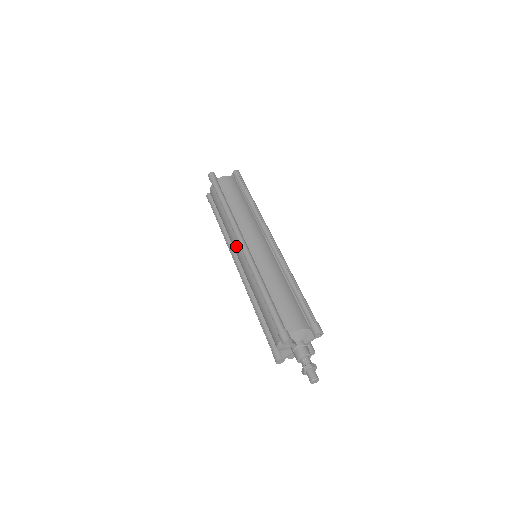
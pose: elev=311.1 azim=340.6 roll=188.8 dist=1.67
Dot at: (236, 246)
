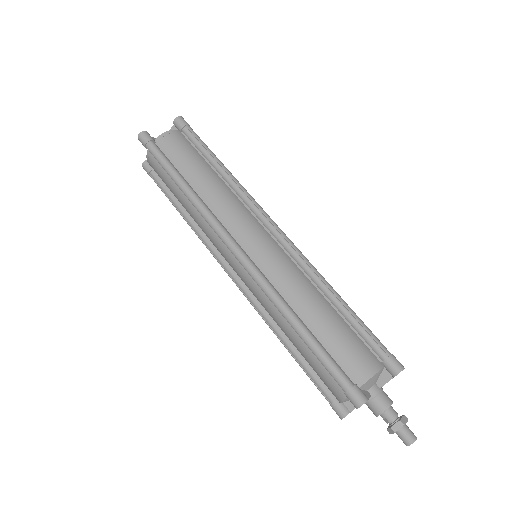
Dot at: (223, 250)
